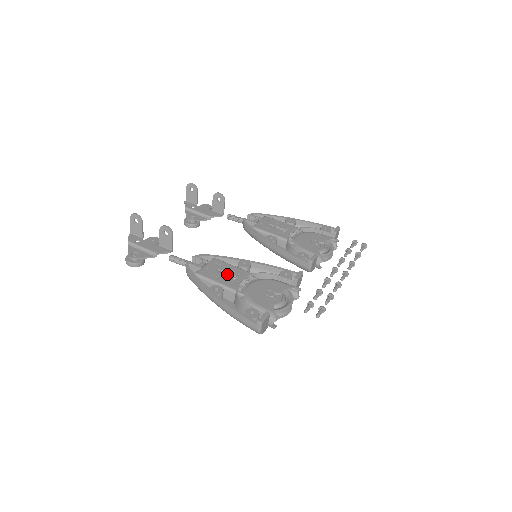
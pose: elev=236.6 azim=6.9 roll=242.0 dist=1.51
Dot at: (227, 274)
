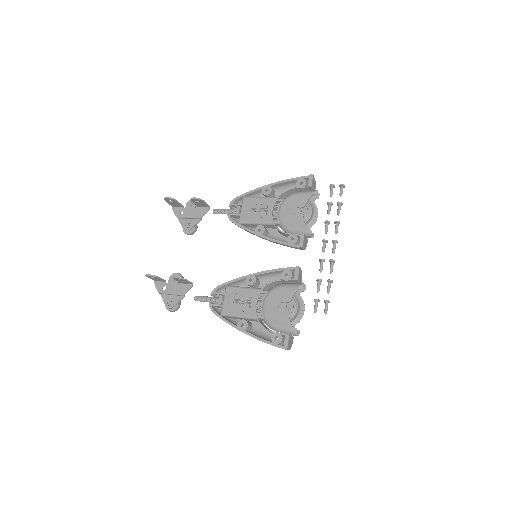
Dot at: occluded
